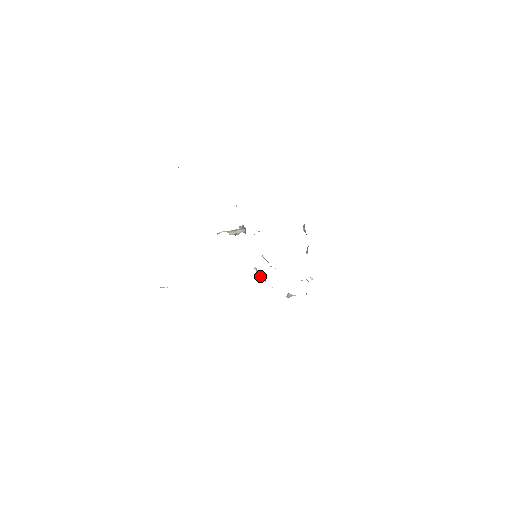
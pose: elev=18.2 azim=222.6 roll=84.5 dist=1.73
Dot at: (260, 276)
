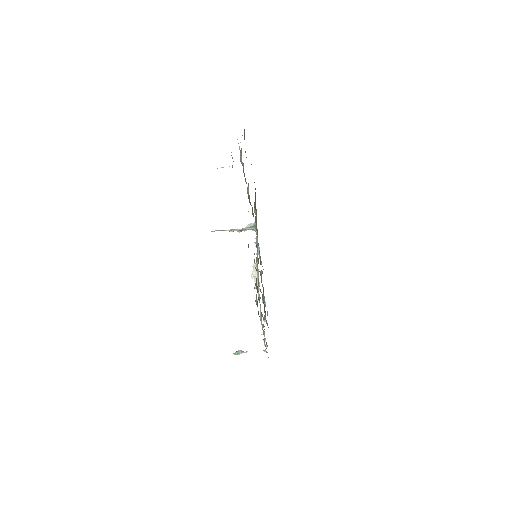
Dot at: (253, 277)
